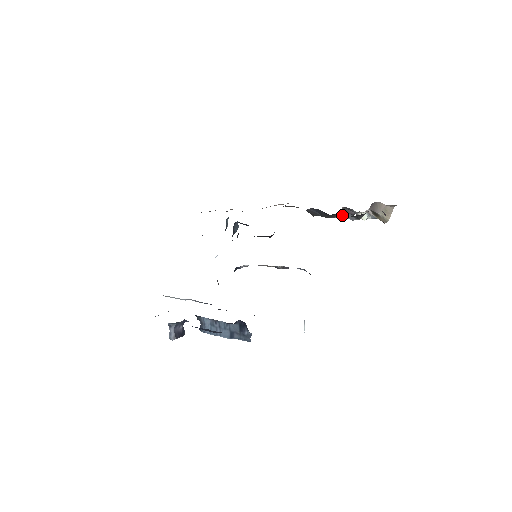
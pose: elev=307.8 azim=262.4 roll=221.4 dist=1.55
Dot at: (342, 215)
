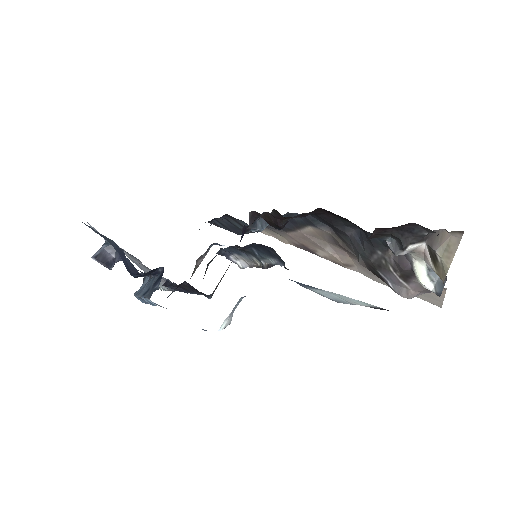
Dot at: (386, 243)
